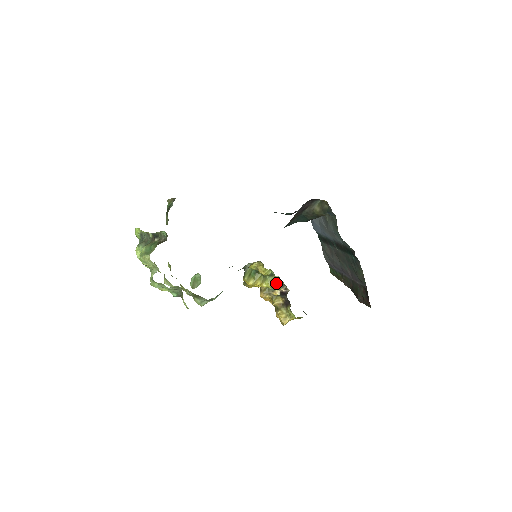
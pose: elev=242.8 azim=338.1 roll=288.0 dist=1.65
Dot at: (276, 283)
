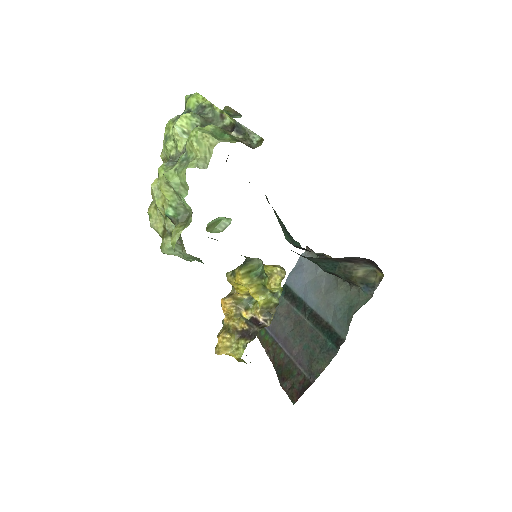
Dot at: (269, 307)
